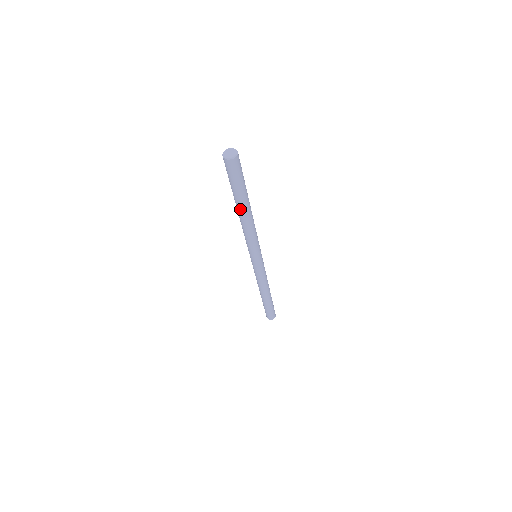
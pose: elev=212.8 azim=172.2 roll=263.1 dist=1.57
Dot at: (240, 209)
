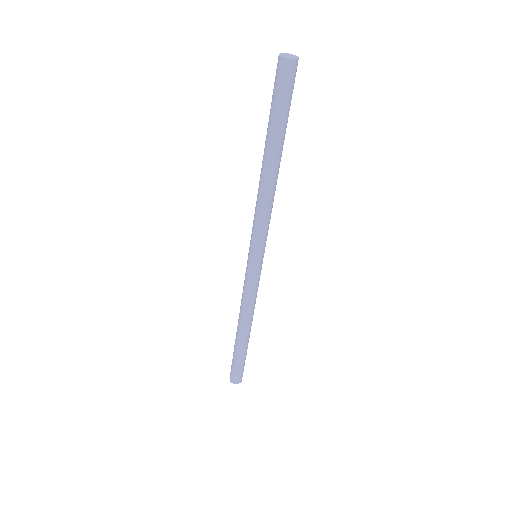
Dot at: (268, 155)
